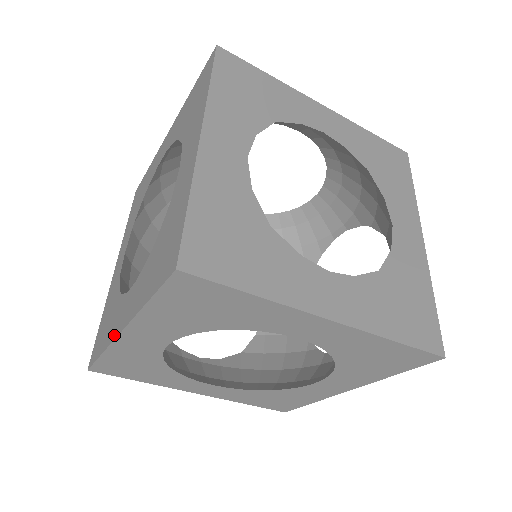
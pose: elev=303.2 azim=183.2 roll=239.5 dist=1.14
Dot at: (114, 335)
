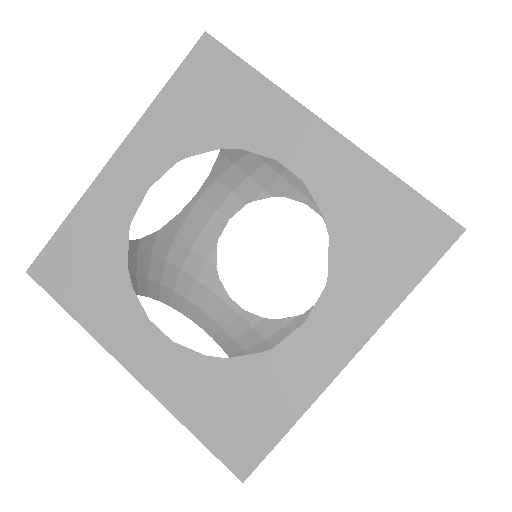
Dot at: (111, 346)
